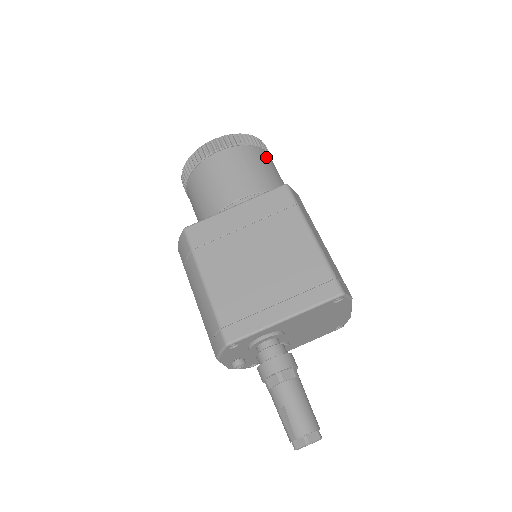
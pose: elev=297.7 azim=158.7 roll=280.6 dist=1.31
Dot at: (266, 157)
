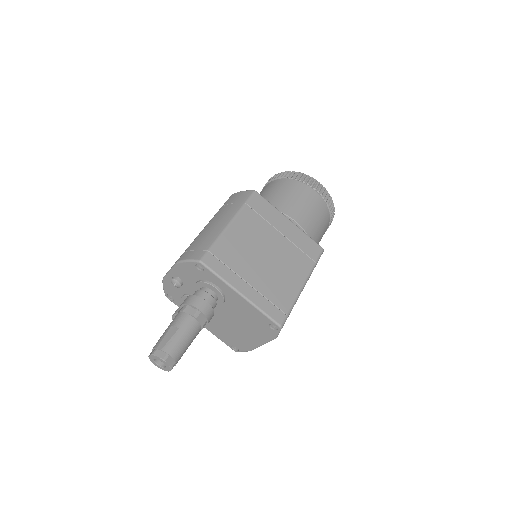
Dot at: (326, 228)
